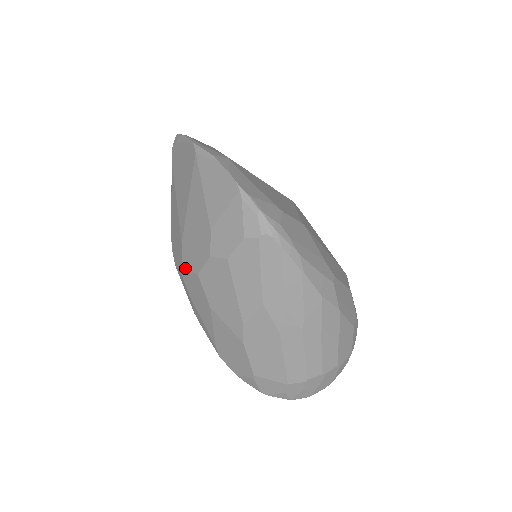
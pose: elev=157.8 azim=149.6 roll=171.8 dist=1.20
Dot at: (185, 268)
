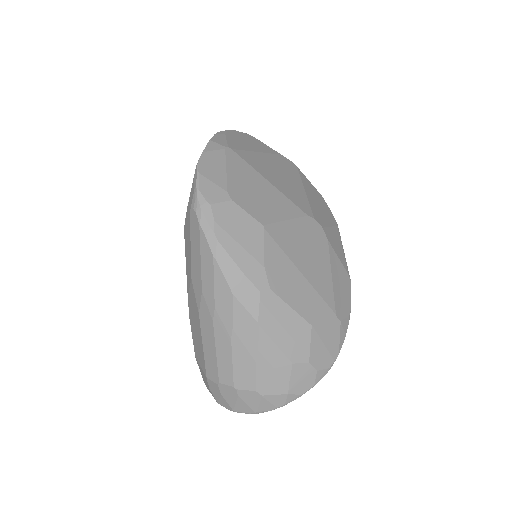
Dot at: occluded
